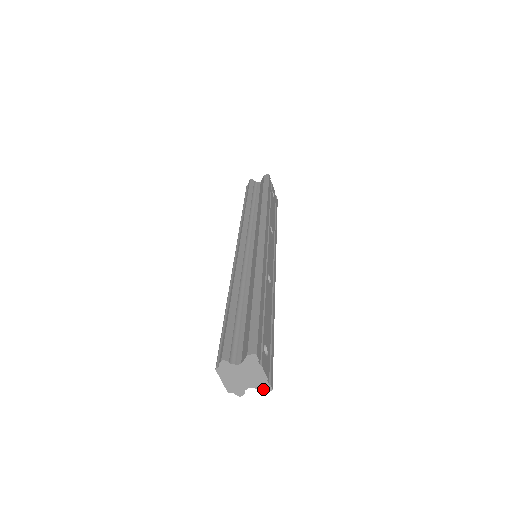
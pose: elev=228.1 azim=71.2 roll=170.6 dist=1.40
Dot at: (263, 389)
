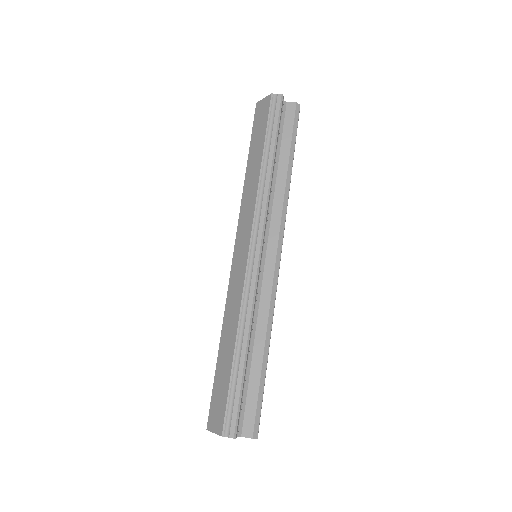
Dot at: occluded
